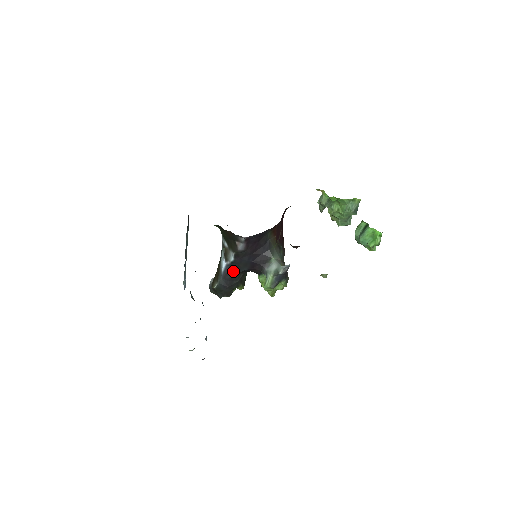
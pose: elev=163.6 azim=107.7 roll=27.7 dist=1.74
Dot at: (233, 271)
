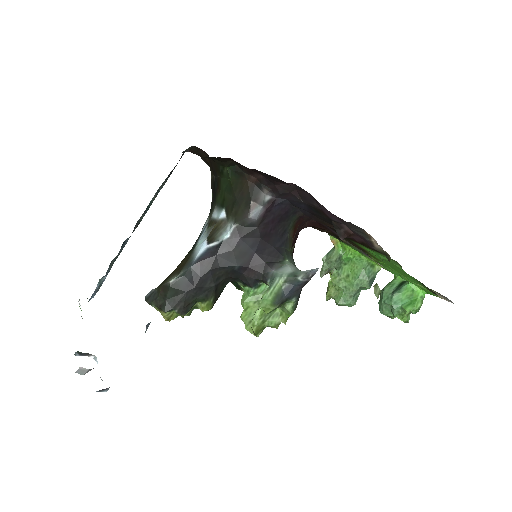
Dot at: (217, 260)
